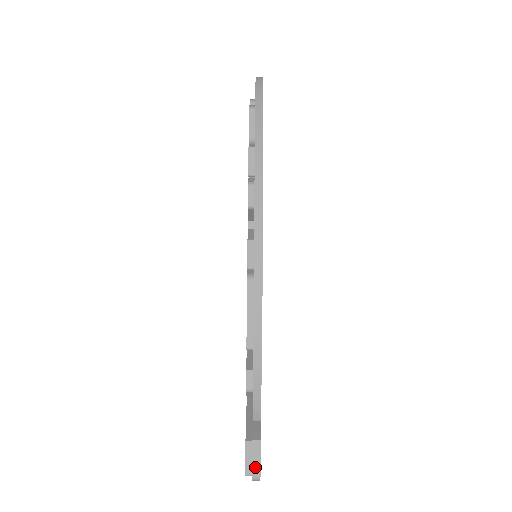
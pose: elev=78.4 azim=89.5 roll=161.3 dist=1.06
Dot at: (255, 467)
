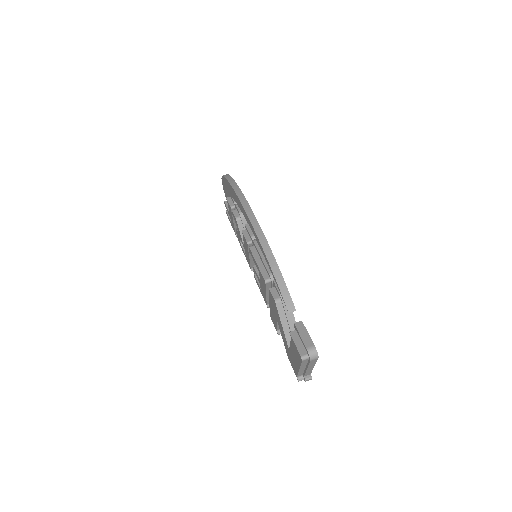
Dot at: (306, 341)
